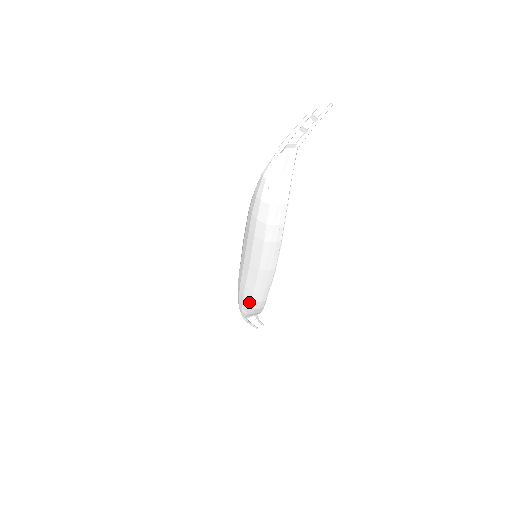
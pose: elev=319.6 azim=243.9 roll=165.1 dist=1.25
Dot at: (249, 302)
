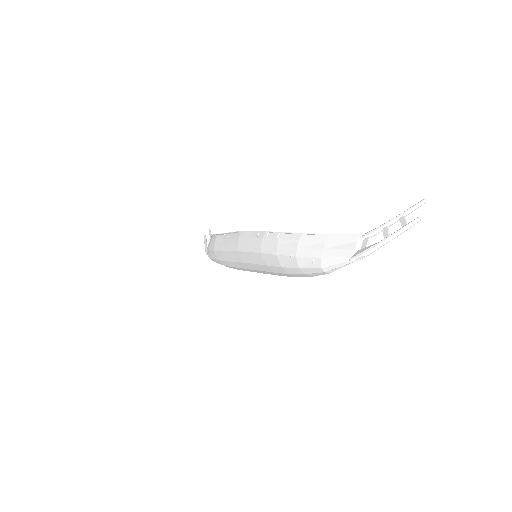
Dot at: occluded
